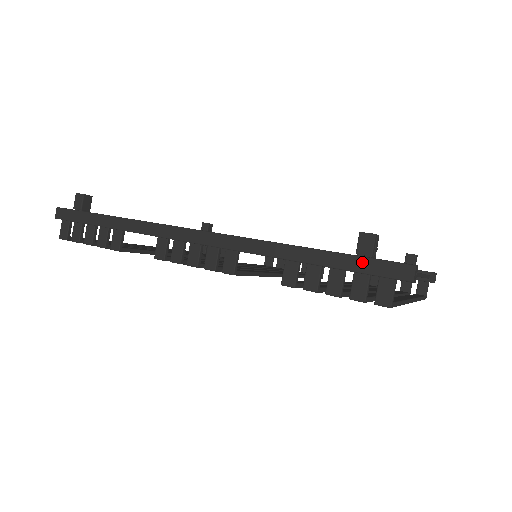
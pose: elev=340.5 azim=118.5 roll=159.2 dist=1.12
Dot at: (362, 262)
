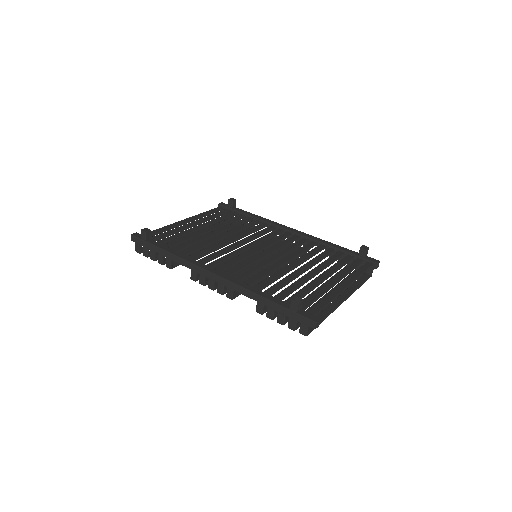
Dot at: (292, 314)
